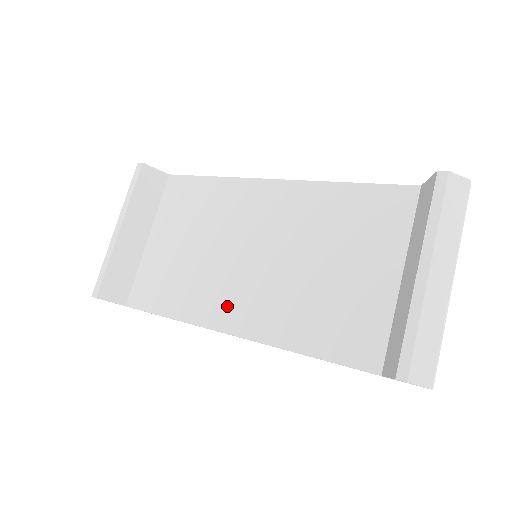
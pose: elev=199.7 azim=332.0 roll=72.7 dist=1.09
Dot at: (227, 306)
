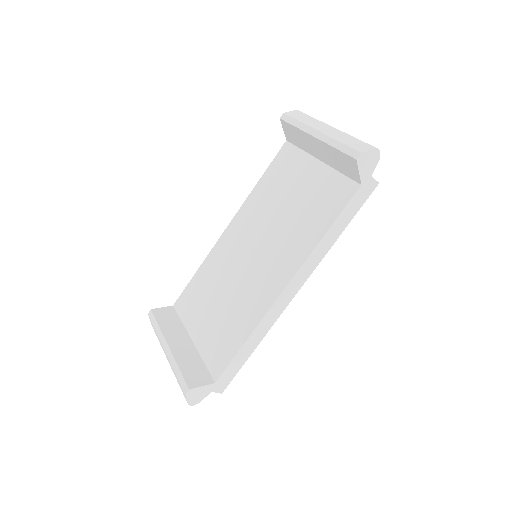
Dot at: (267, 286)
